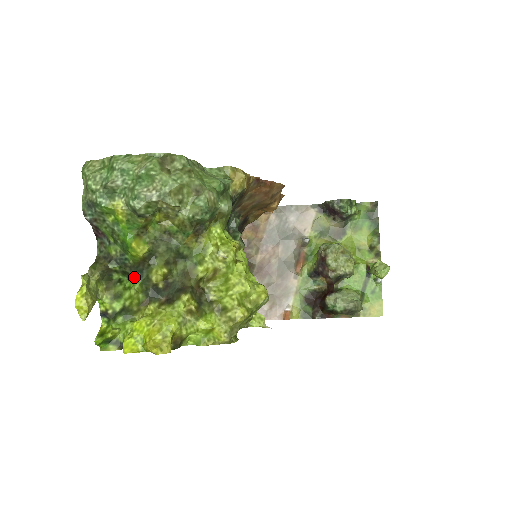
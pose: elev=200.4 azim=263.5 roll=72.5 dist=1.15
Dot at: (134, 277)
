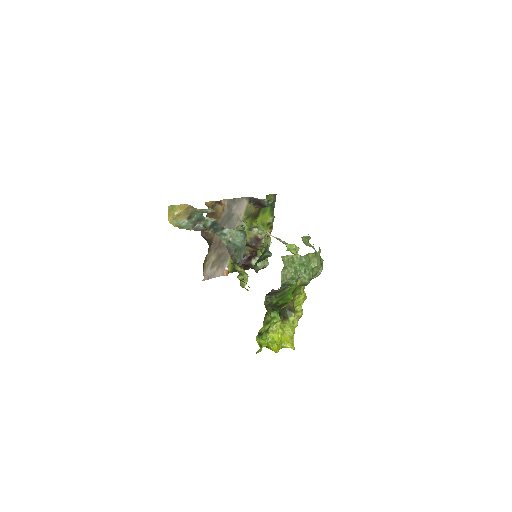
Dot at: (277, 311)
